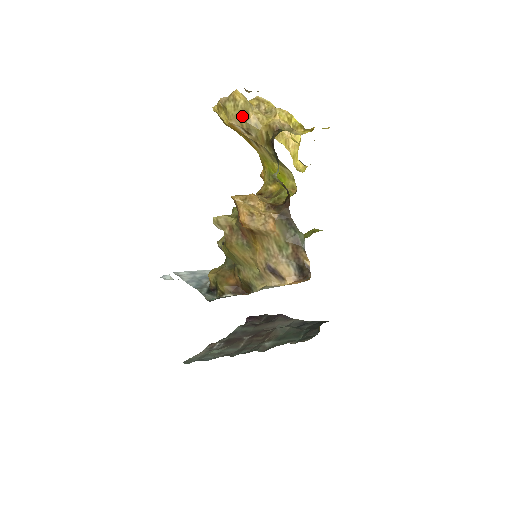
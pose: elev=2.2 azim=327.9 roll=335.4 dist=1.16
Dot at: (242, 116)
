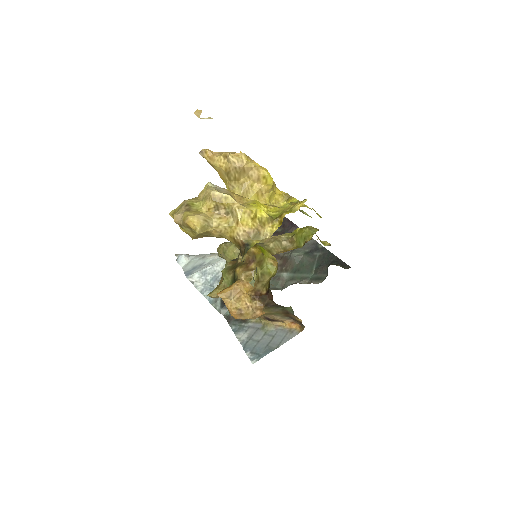
Dot at: (203, 235)
